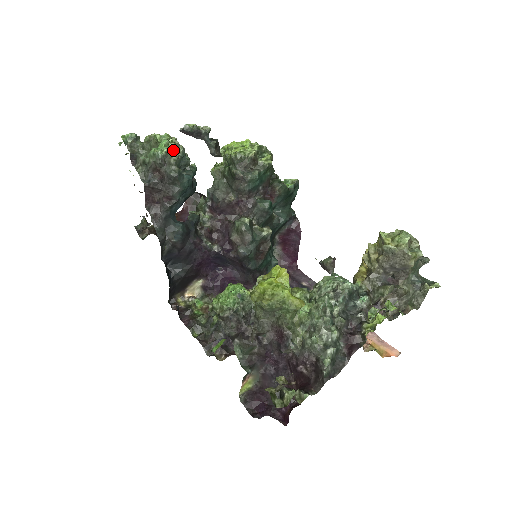
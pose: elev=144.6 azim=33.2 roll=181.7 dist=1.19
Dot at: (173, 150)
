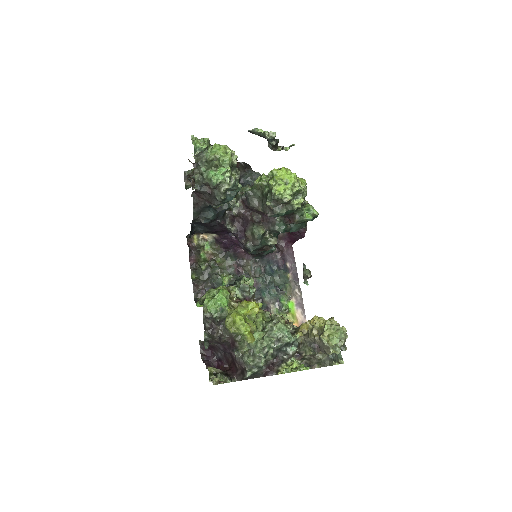
Dot at: (227, 181)
